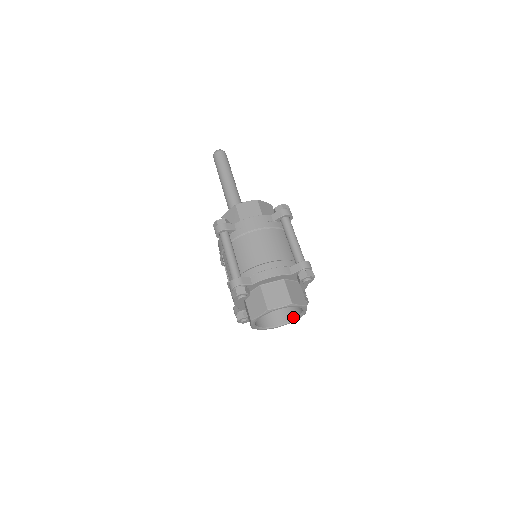
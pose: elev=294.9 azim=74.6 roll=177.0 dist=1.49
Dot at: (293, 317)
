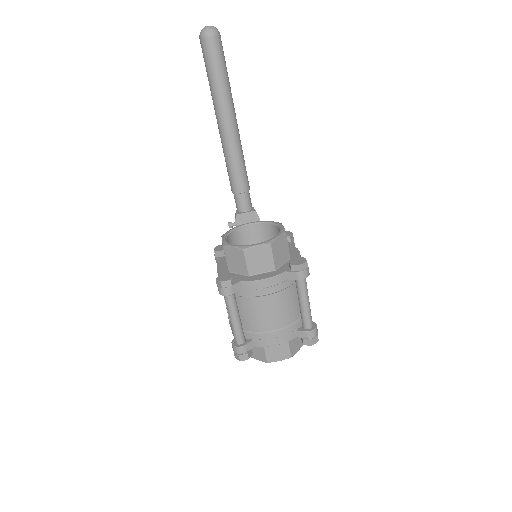
Dot at: occluded
